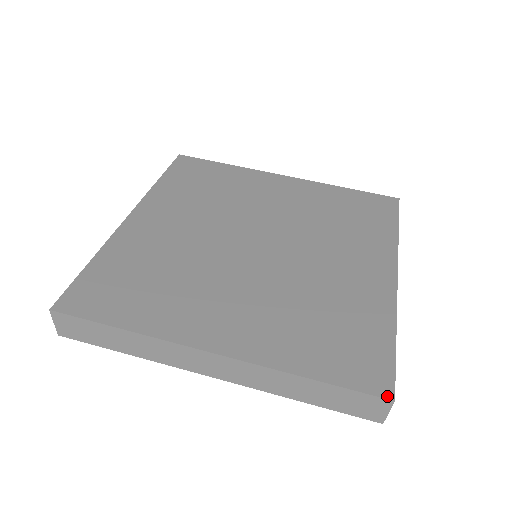
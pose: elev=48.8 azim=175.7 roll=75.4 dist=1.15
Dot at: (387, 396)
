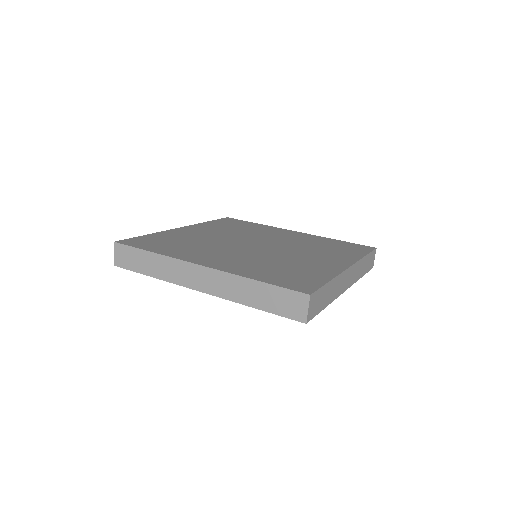
Dot at: (306, 293)
